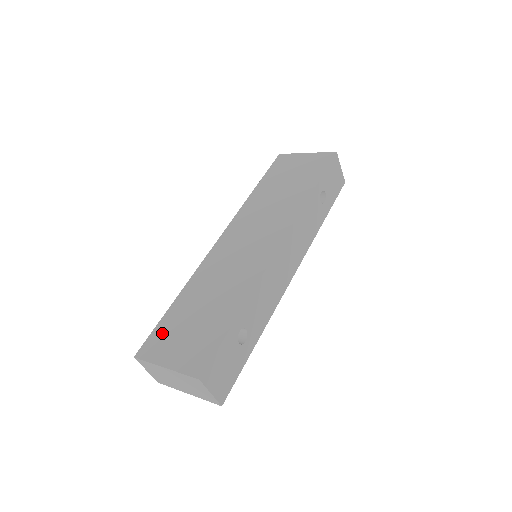
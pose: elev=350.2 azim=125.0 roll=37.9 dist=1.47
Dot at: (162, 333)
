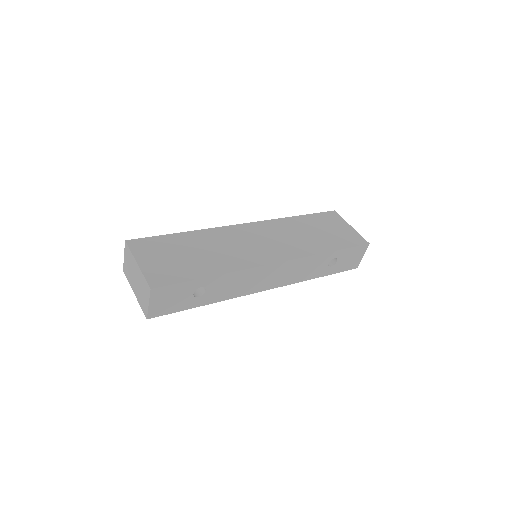
Dot at: (155, 243)
